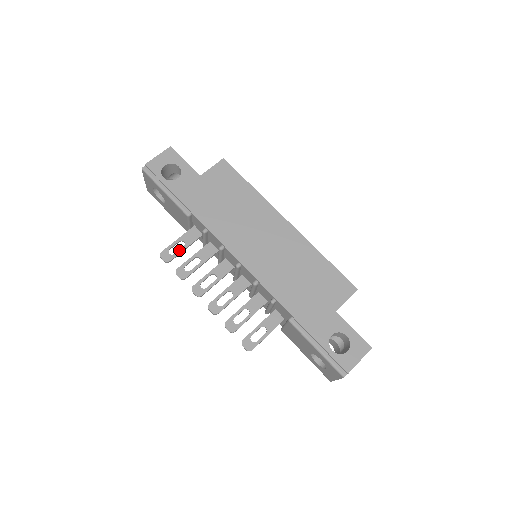
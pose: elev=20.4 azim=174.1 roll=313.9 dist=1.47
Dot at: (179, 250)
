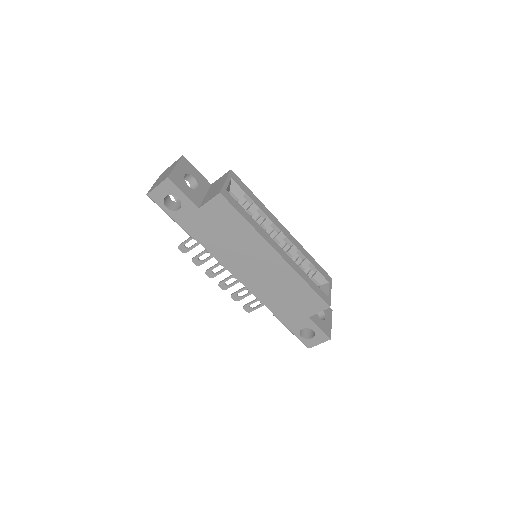
Dot at: (192, 246)
